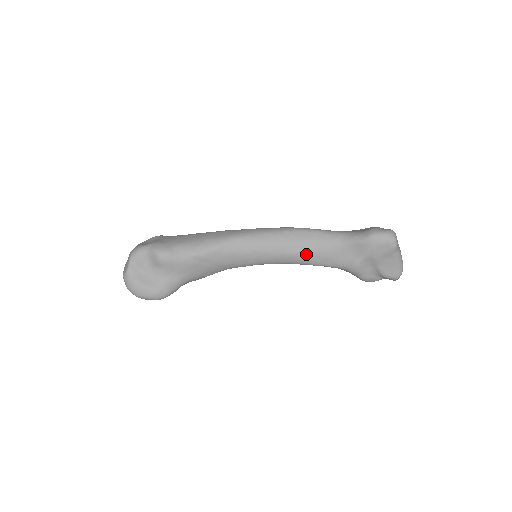
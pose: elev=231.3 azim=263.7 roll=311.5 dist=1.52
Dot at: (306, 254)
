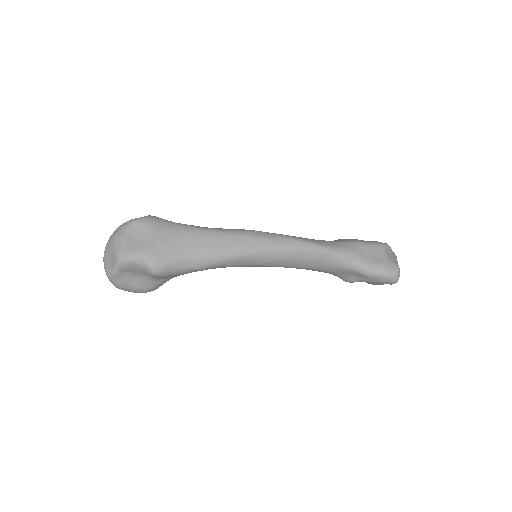
Dot at: (309, 268)
